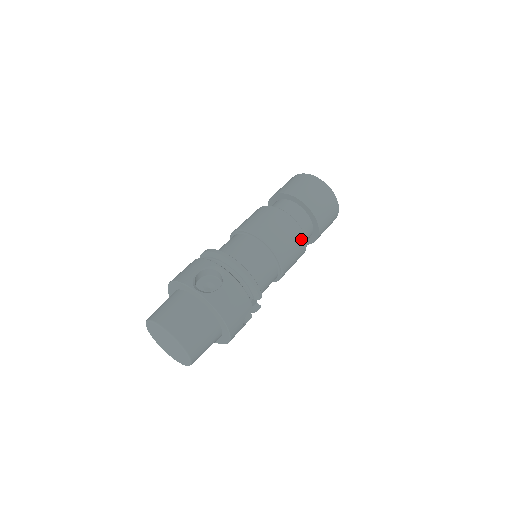
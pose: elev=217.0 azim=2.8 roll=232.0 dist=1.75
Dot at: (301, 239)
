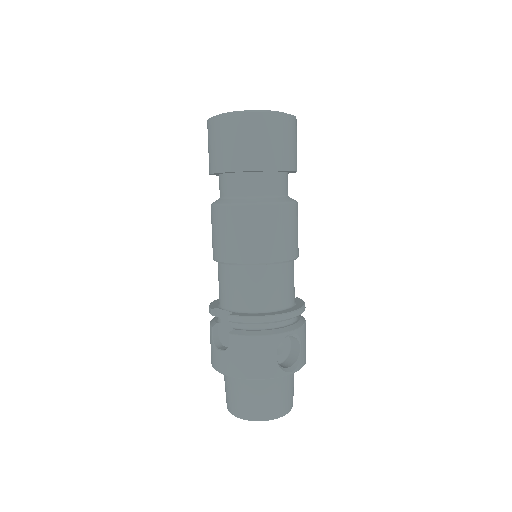
Dot at: occluded
